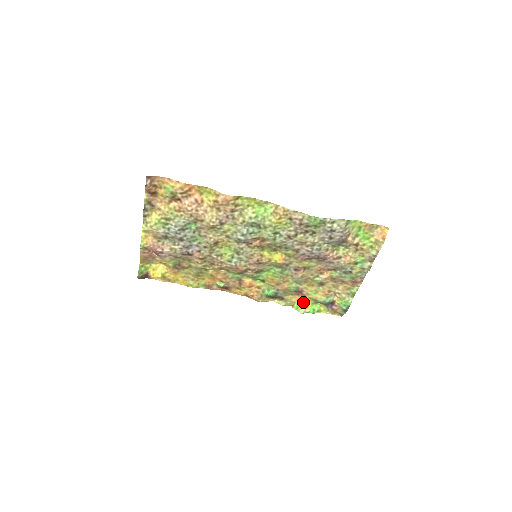
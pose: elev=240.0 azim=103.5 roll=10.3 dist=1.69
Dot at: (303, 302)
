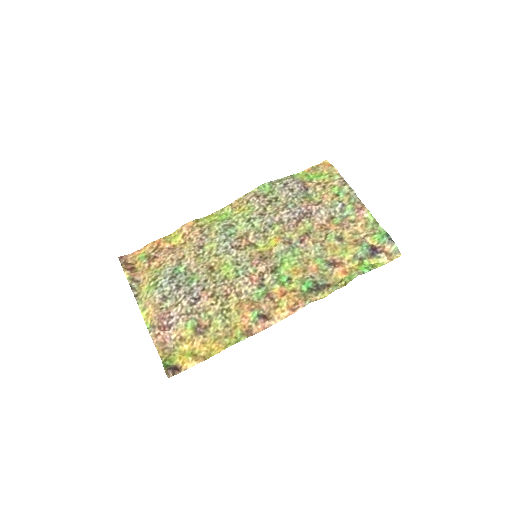
Dot at: (349, 271)
